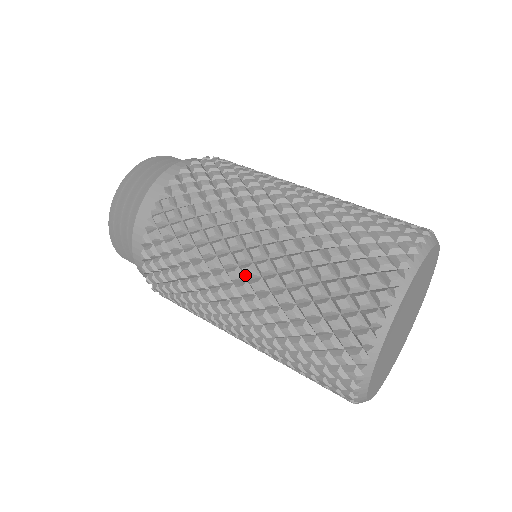
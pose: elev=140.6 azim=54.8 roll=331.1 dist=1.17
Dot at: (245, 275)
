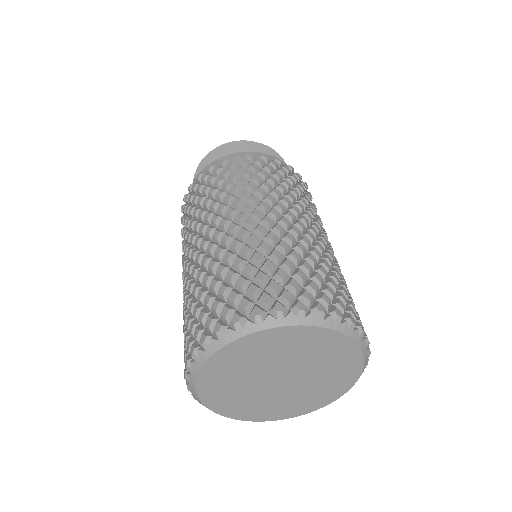
Dot at: occluded
